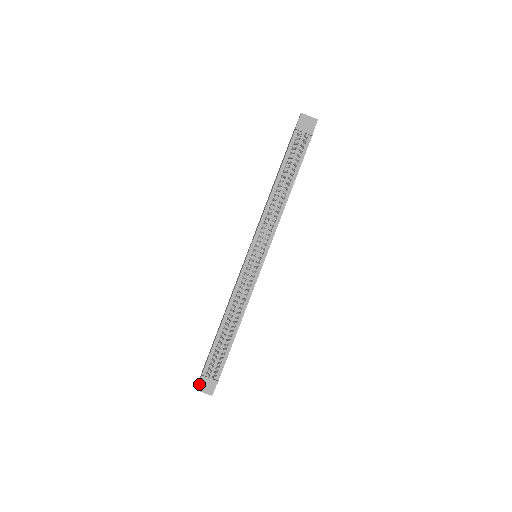
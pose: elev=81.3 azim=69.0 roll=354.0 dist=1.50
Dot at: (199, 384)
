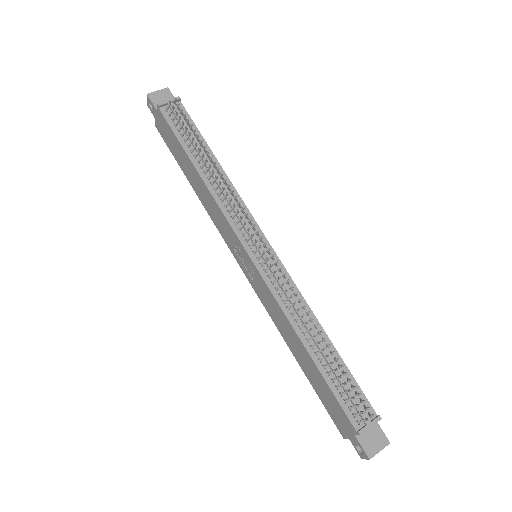
Dot at: (364, 449)
